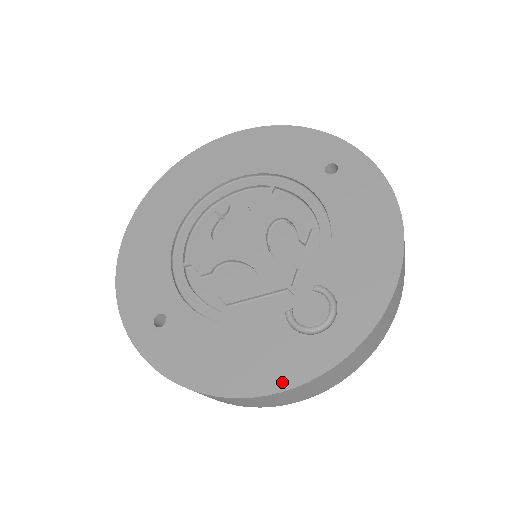
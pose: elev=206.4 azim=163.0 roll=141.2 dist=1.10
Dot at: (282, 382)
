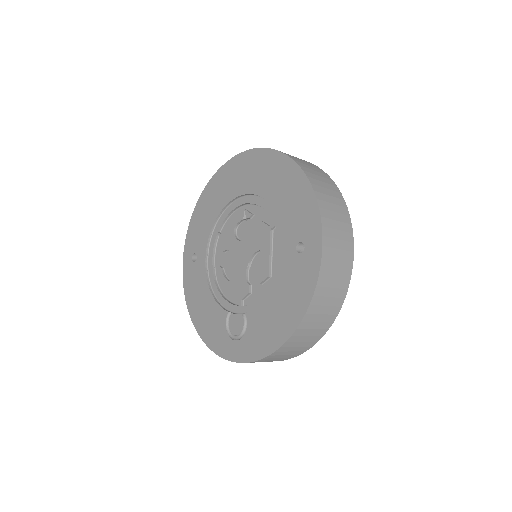
Dot at: (209, 342)
